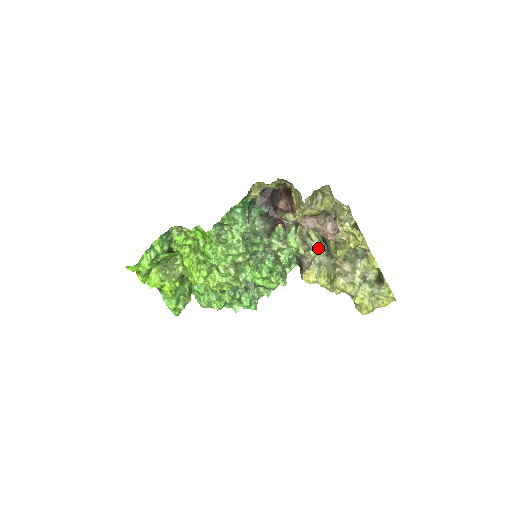
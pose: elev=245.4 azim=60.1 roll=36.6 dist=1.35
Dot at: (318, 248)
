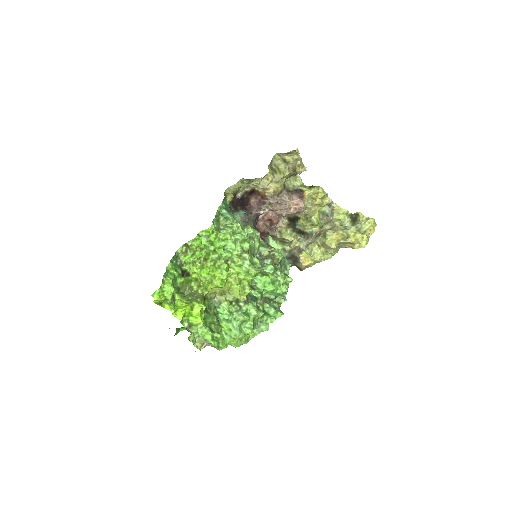
Dot at: occluded
